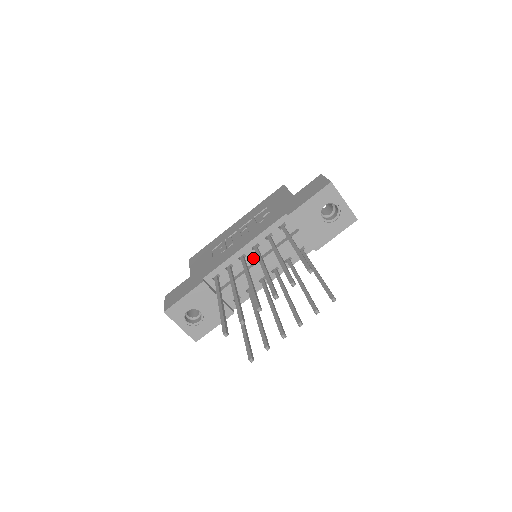
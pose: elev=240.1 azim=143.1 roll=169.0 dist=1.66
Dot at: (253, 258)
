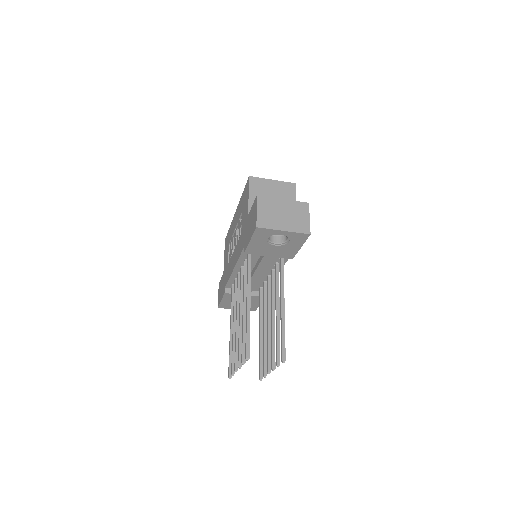
Dot at: occluded
